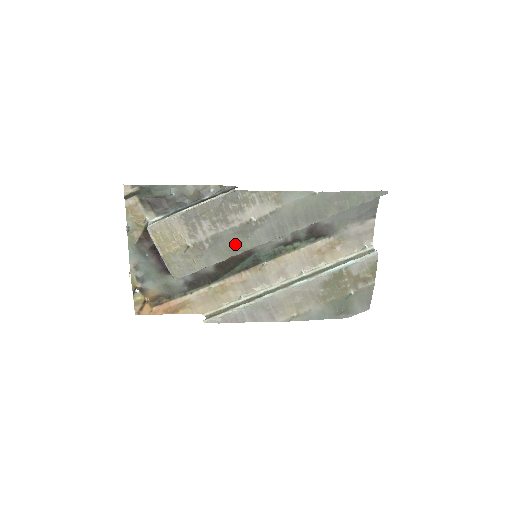
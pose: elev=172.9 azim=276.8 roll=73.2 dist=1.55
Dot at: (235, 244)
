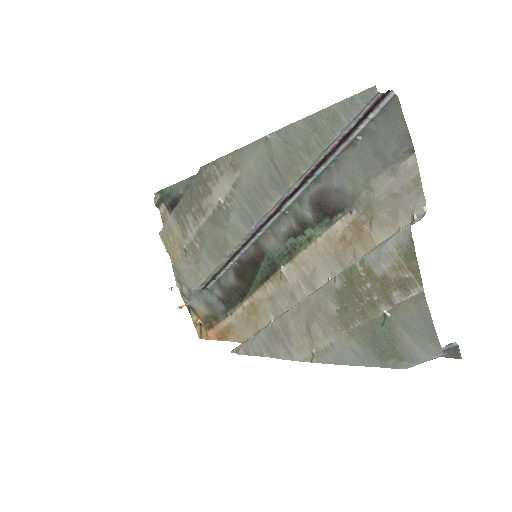
Dot at: (219, 240)
